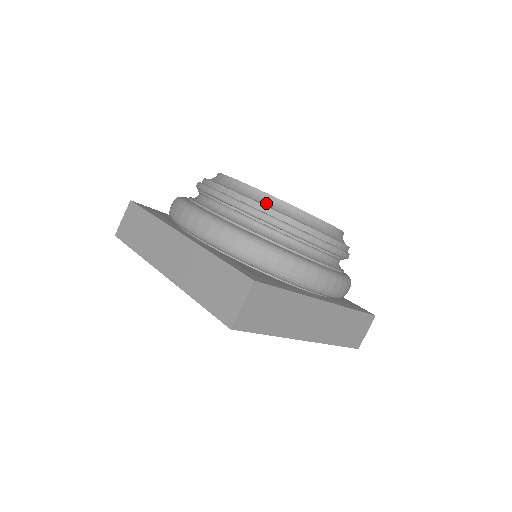
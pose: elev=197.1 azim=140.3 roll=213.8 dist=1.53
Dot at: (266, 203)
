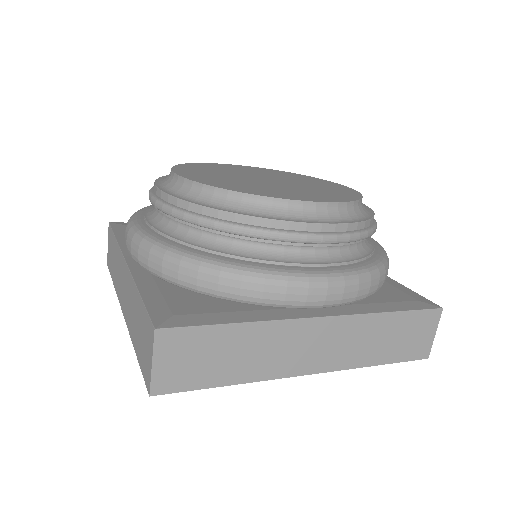
Dot at: (202, 198)
